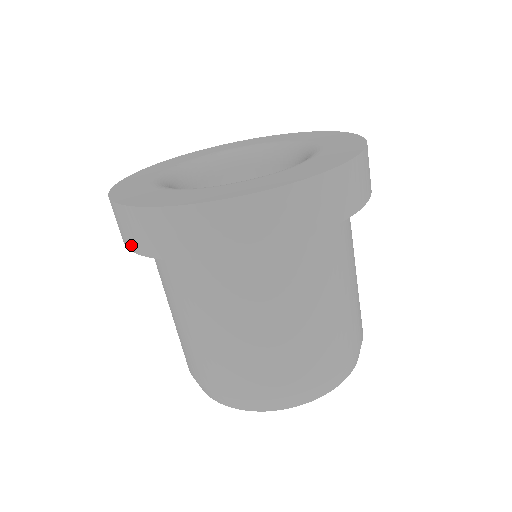
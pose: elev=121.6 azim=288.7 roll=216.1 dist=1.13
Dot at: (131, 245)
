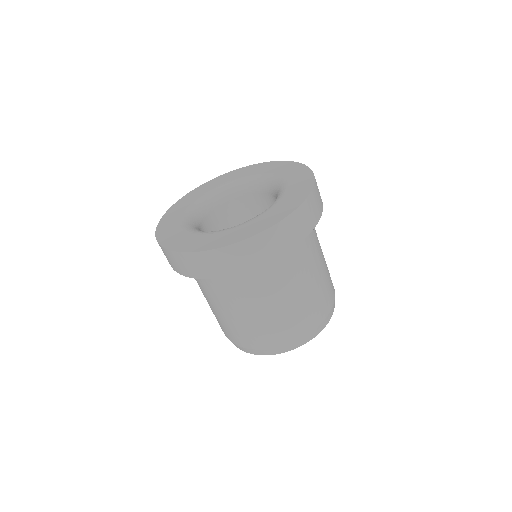
Dot at: (190, 274)
